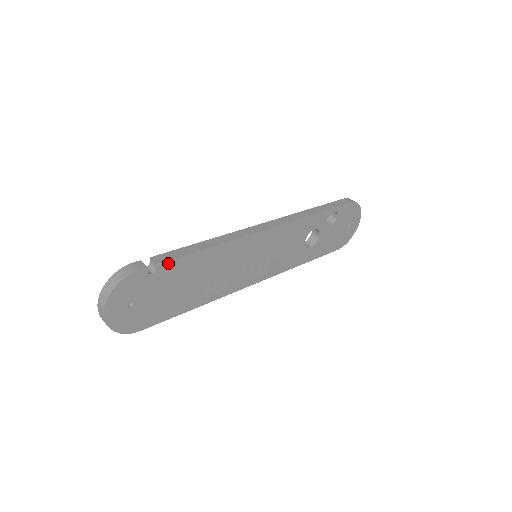
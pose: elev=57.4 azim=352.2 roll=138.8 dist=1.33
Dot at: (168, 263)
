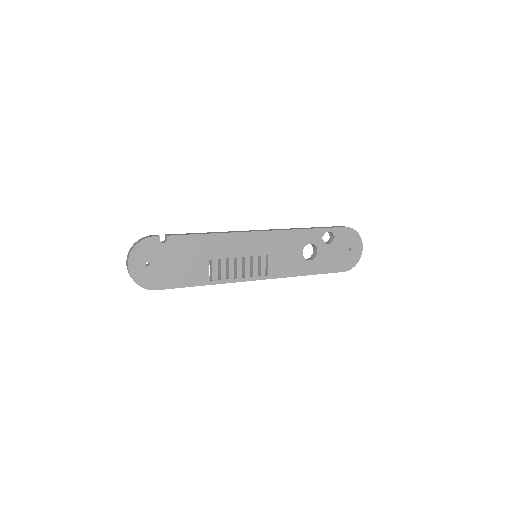
Dot at: (176, 237)
